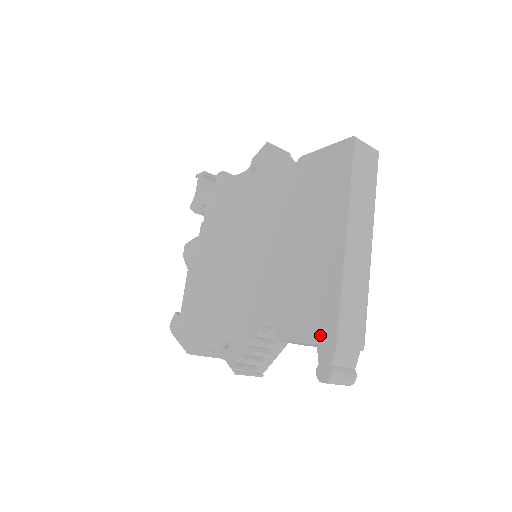
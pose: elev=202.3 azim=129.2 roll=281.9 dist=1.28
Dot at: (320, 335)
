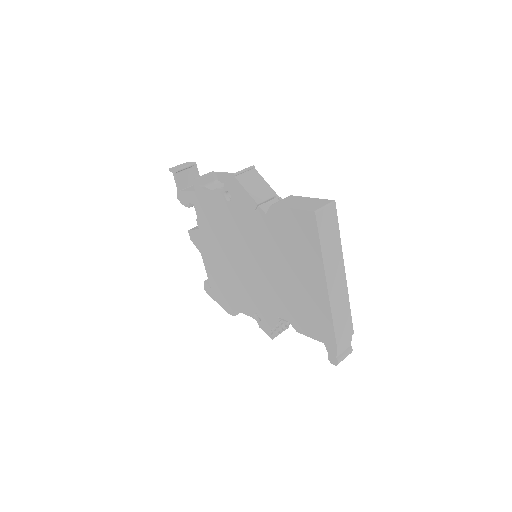
Dot at: (325, 340)
